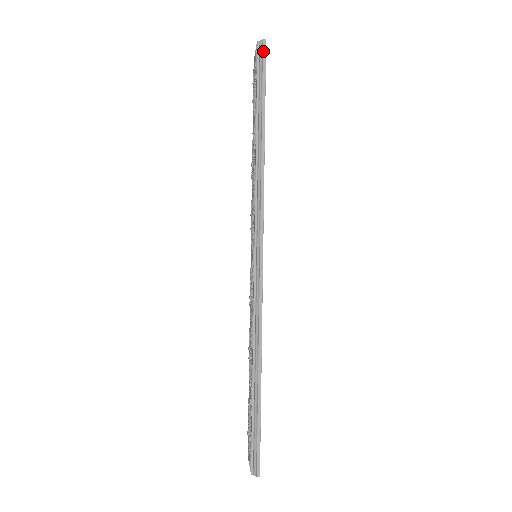
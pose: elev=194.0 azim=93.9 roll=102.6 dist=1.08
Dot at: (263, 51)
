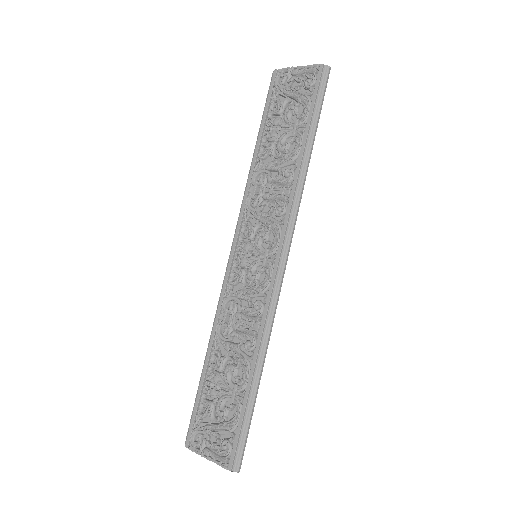
Dot at: (328, 77)
